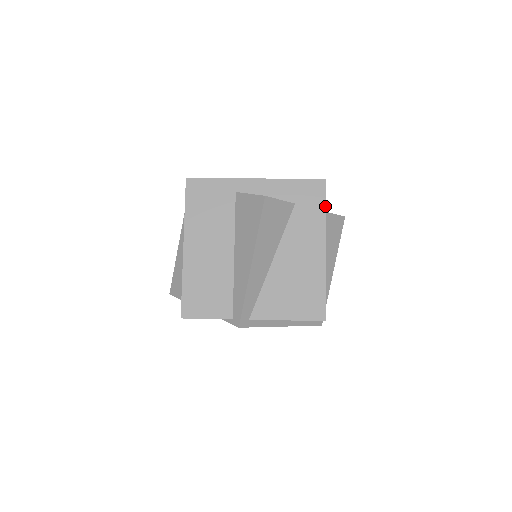
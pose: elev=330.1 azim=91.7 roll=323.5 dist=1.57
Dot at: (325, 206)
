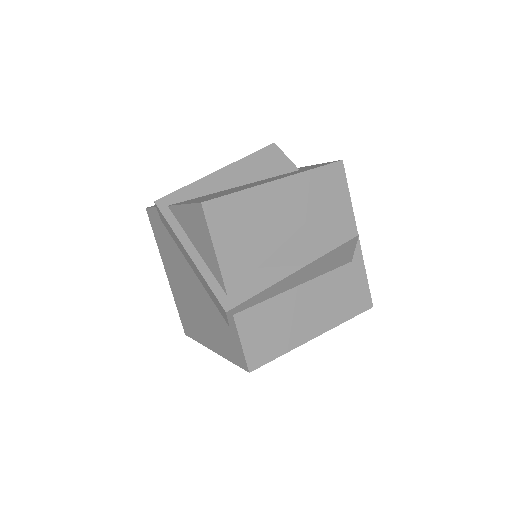
Dot at: (318, 167)
